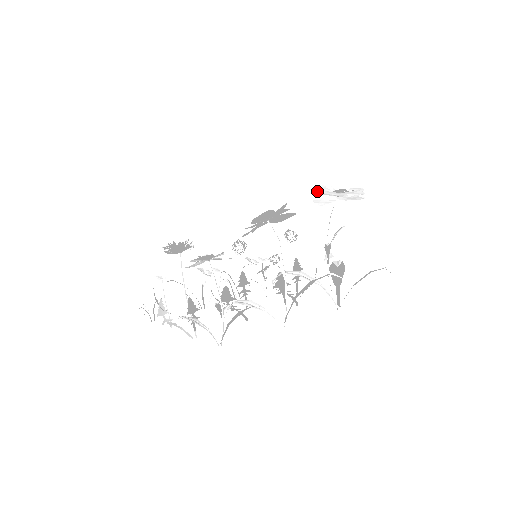
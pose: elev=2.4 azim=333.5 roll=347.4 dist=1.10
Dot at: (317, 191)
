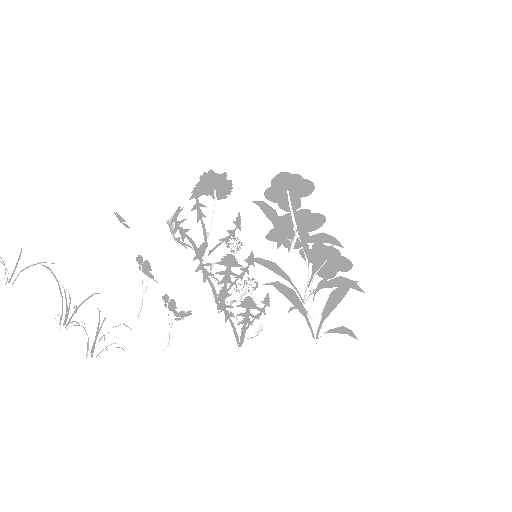
Dot at: occluded
